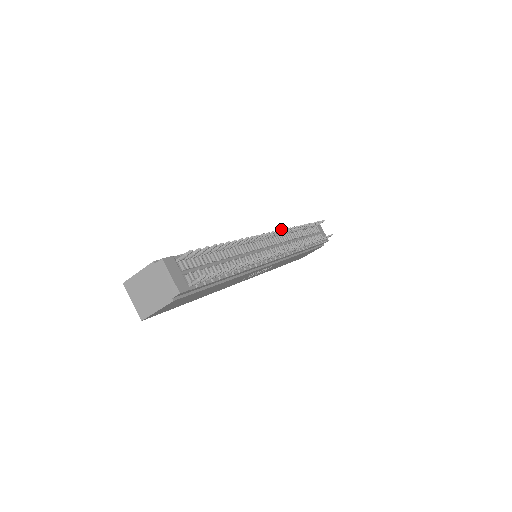
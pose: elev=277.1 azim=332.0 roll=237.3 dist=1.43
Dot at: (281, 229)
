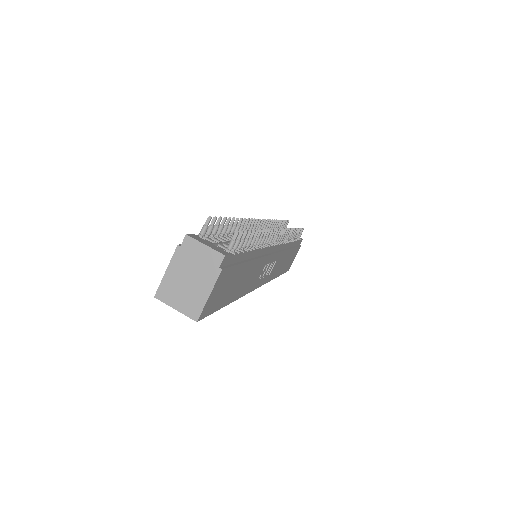
Dot at: (264, 219)
